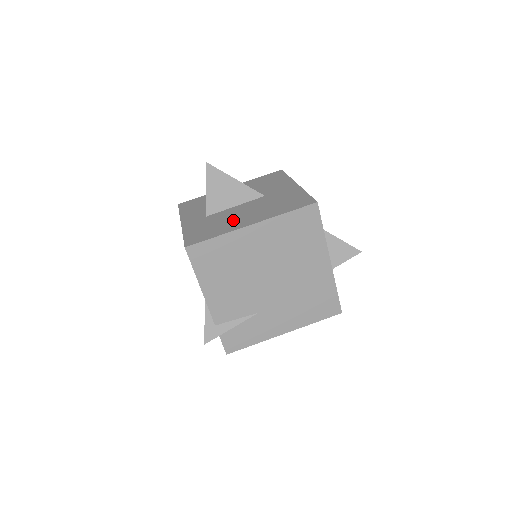
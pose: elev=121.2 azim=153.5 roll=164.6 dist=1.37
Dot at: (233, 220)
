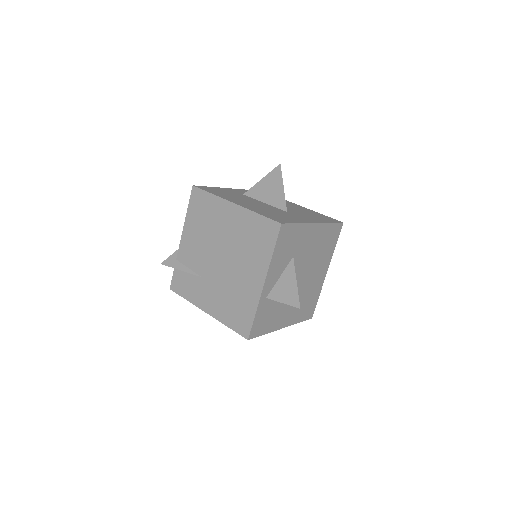
Dot at: (239, 199)
